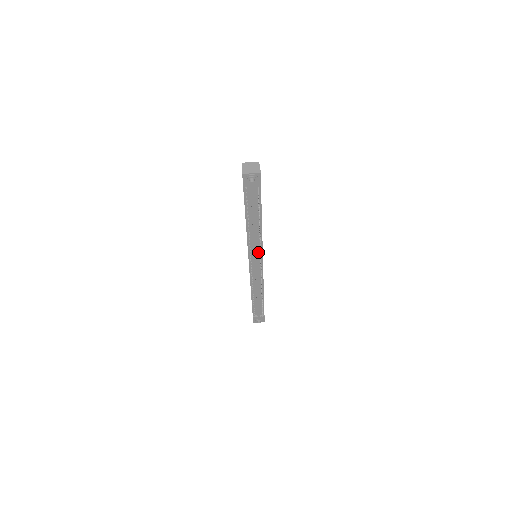
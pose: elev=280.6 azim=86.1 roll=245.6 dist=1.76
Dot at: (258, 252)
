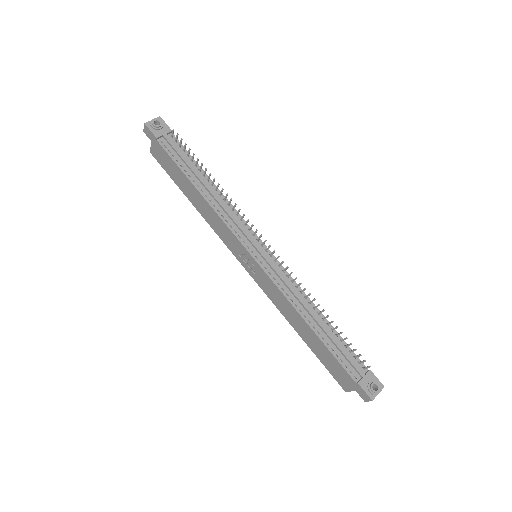
Dot at: (245, 229)
